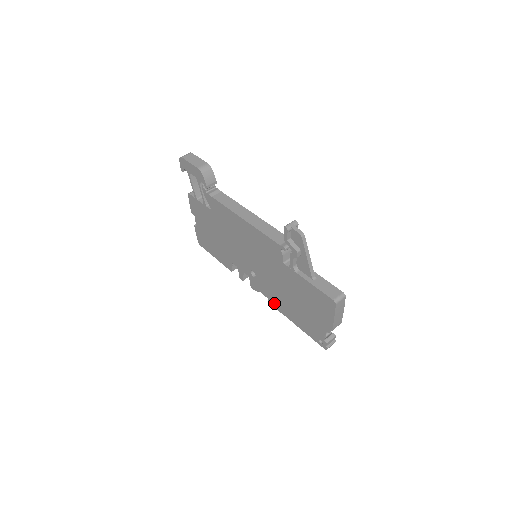
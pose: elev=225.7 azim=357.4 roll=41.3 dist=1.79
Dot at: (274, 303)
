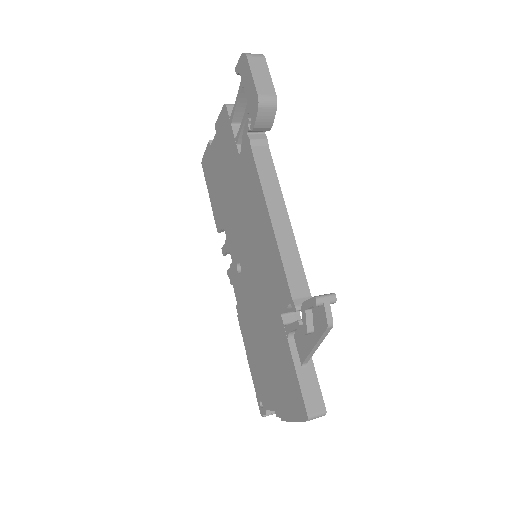
Dot at: (240, 316)
